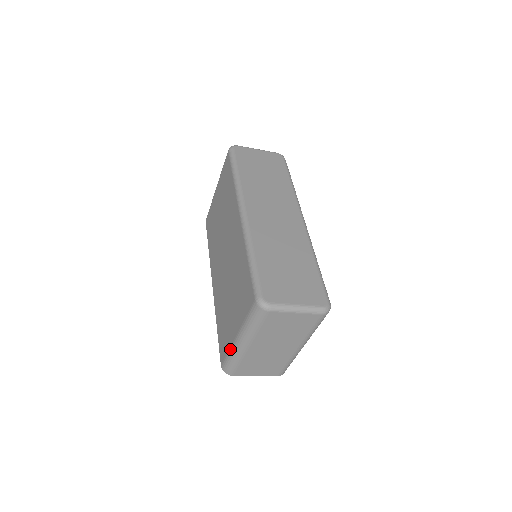
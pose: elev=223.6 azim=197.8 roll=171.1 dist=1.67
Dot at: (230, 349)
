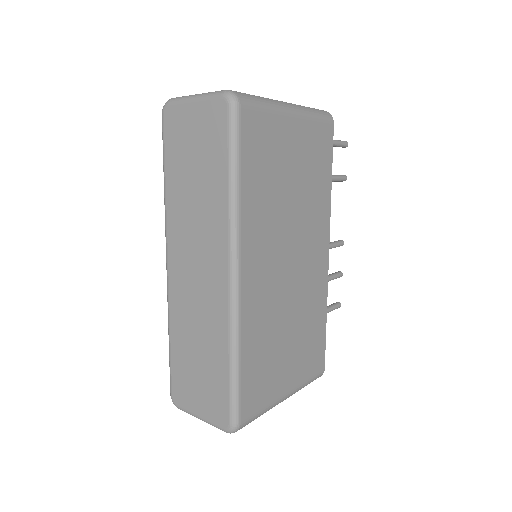
Dot at: occluded
